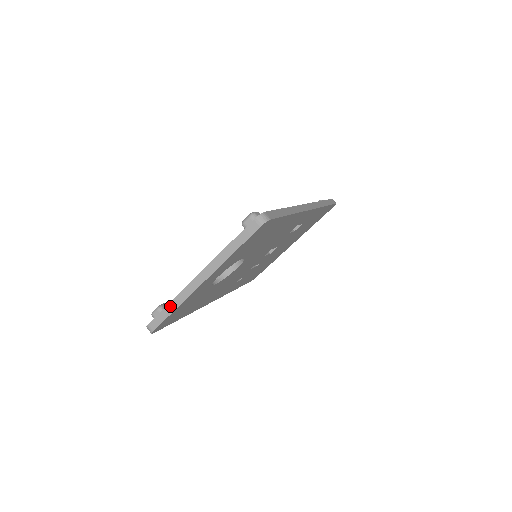
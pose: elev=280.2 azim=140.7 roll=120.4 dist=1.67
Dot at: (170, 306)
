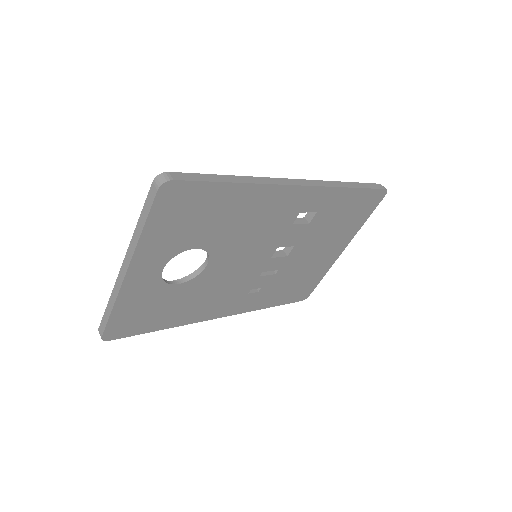
Dot at: (109, 305)
